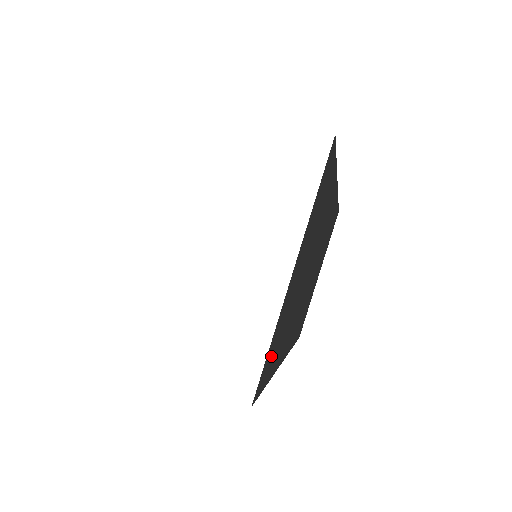
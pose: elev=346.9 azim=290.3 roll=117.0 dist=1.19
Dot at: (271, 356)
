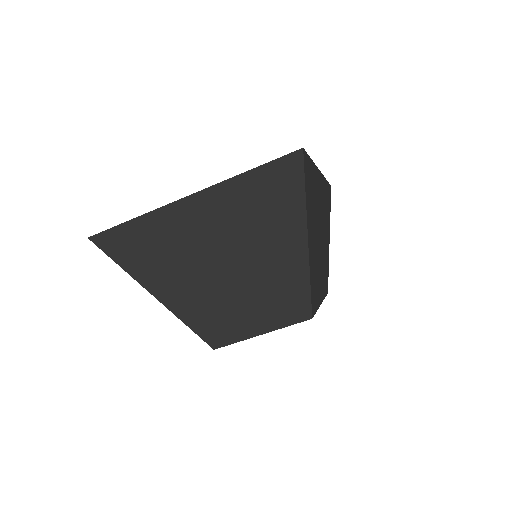
Dot at: (311, 181)
